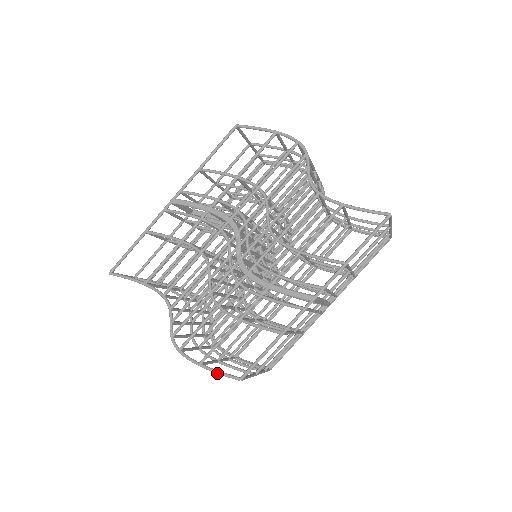
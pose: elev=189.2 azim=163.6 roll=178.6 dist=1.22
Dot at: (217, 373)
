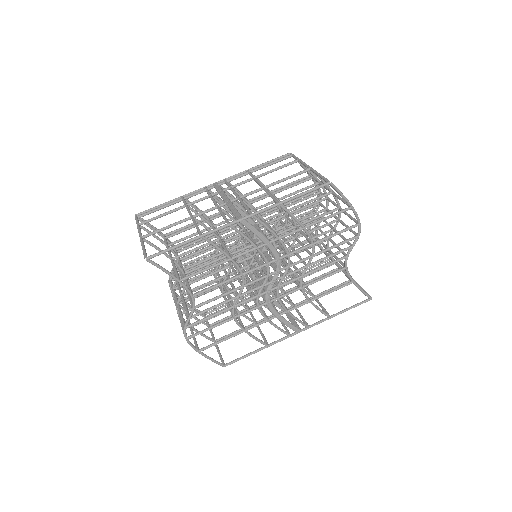
Dot at: occluded
